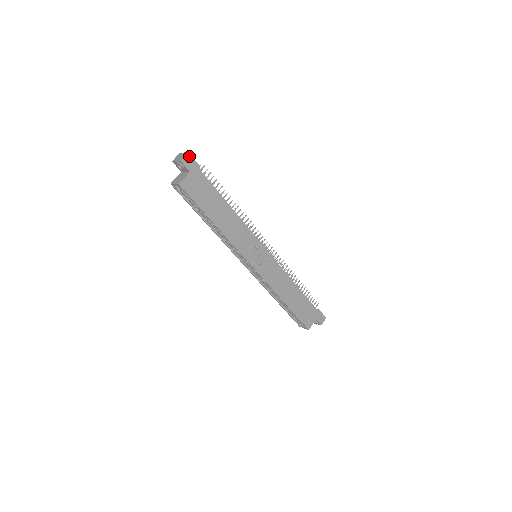
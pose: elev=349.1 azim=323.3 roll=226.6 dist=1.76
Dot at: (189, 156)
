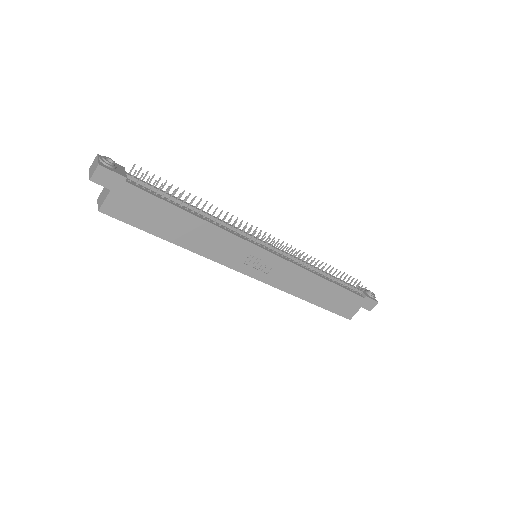
Dot at: (102, 169)
